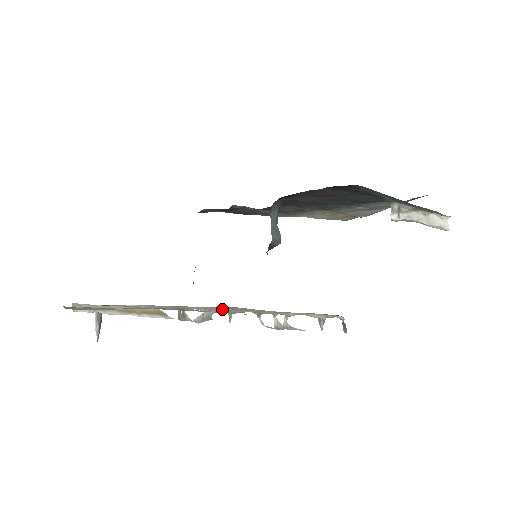
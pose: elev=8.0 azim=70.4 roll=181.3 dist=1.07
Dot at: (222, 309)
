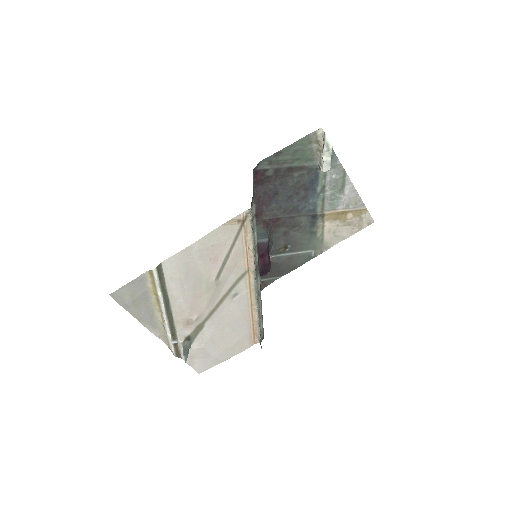
Dot at: (243, 294)
